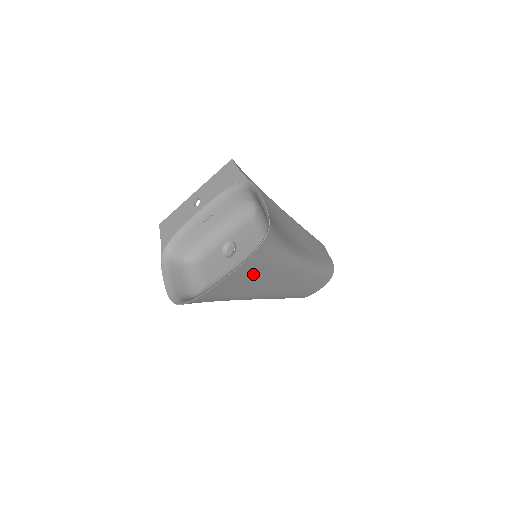
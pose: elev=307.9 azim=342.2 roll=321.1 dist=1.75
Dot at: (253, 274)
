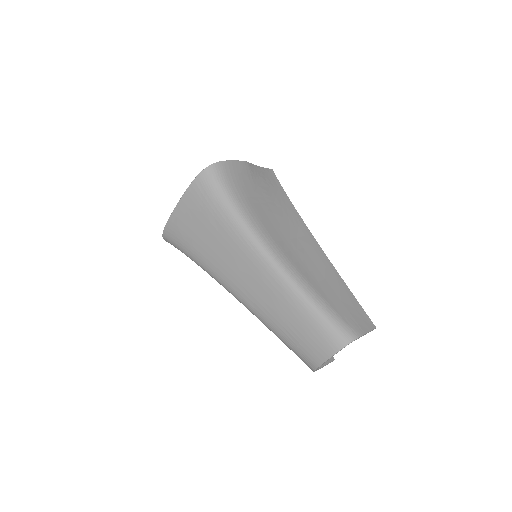
Dot at: (205, 221)
